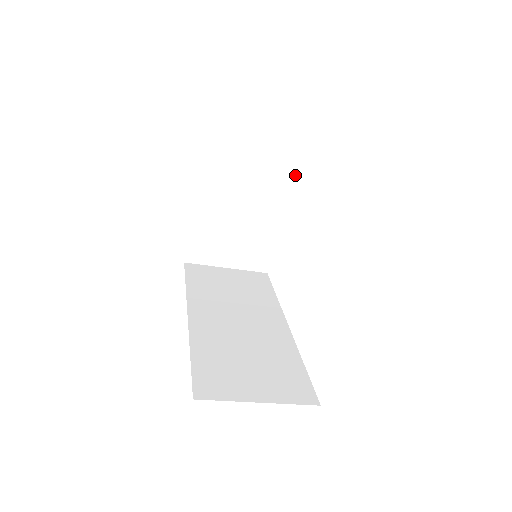
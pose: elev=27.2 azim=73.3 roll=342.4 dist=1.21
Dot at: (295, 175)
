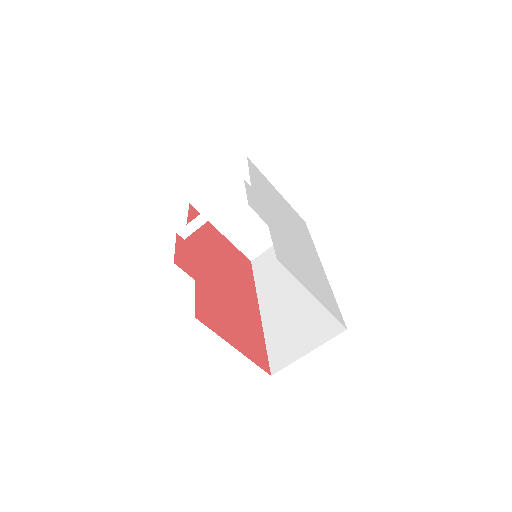
Dot at: (225, 200)
